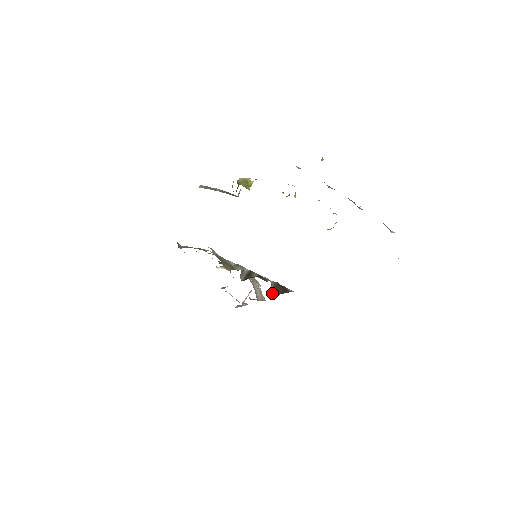
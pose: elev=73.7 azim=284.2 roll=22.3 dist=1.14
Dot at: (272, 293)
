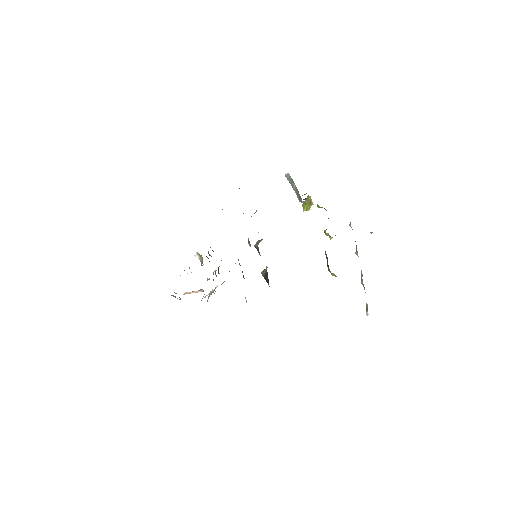
Dot at: (262, 273)
